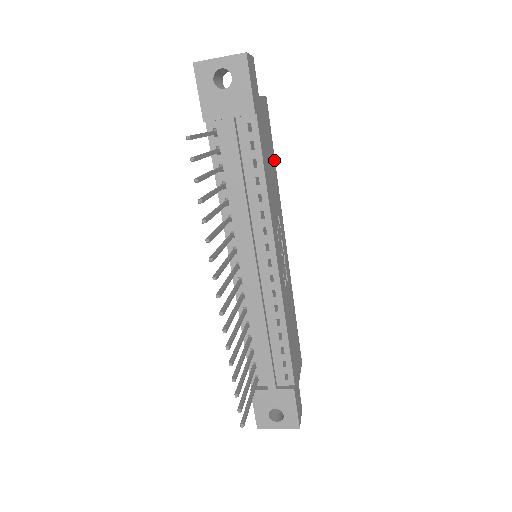
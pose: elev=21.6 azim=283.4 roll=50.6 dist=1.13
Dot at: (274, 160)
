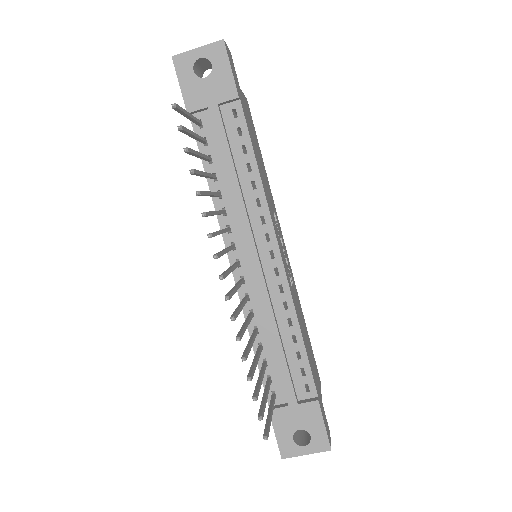
Dot at: (262, 160)
